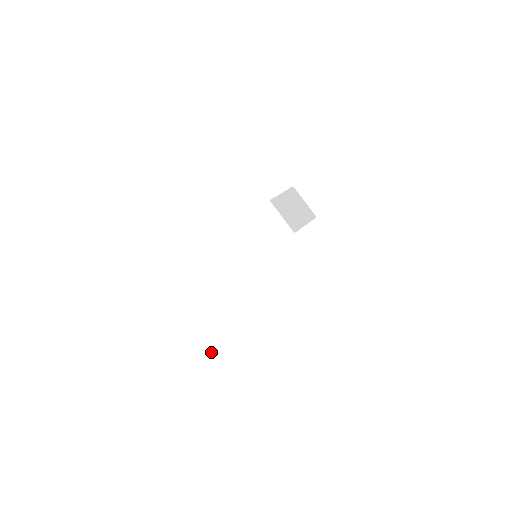
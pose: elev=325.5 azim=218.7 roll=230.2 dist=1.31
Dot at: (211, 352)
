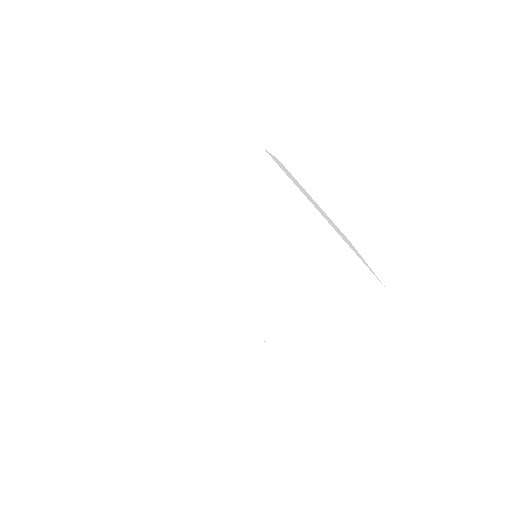
Dot at: occluded
